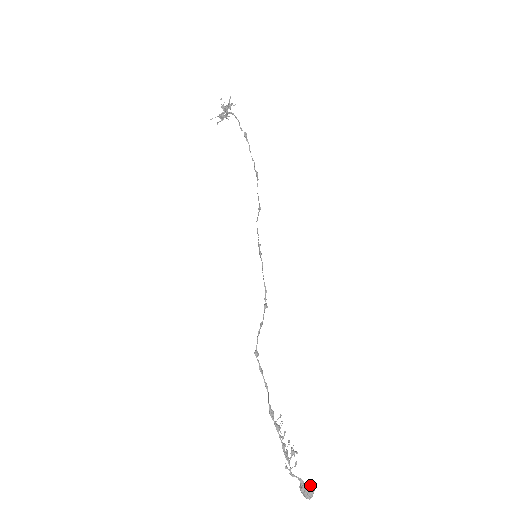
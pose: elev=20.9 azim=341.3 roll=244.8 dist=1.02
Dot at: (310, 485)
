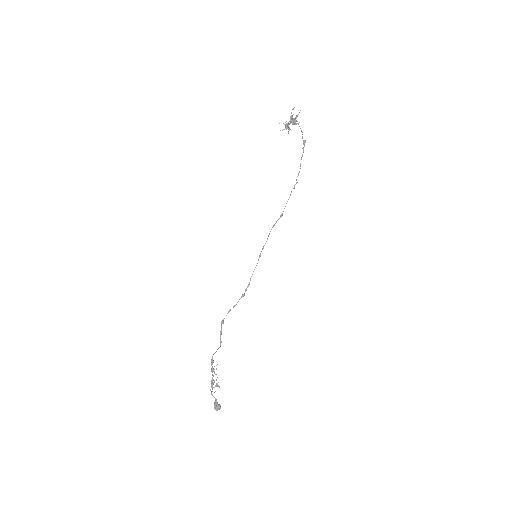
Dot at: (220, 405)
